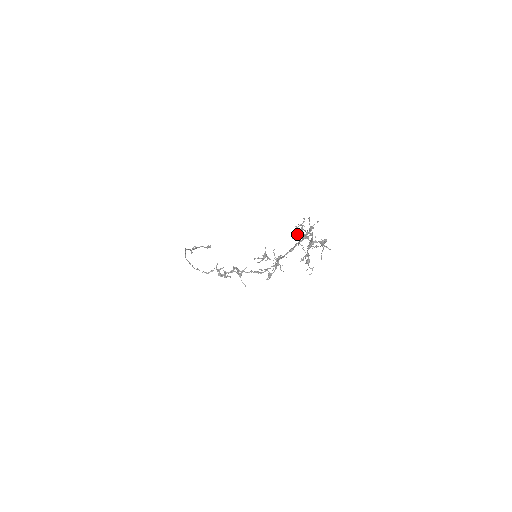
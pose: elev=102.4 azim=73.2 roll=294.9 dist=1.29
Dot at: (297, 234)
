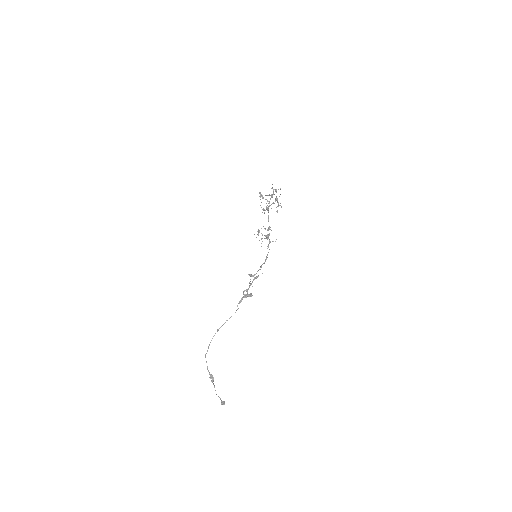
Dot at: (262, 196)
